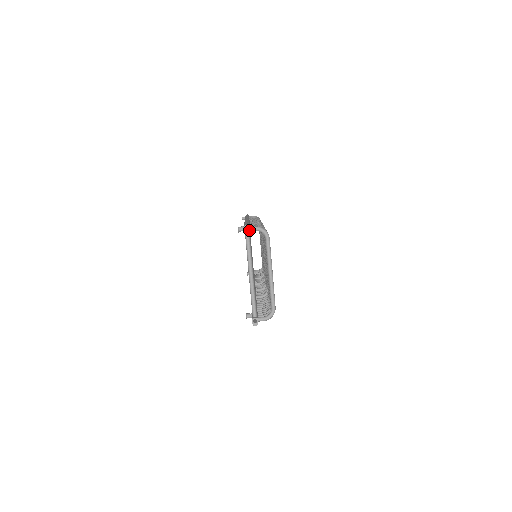
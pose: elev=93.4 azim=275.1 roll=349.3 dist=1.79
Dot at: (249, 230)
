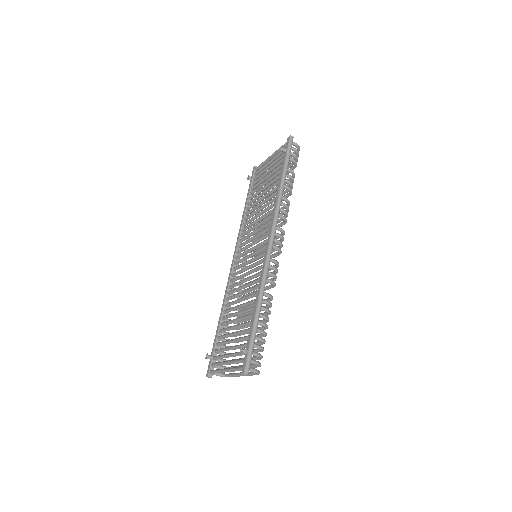
Dot at: occluded
